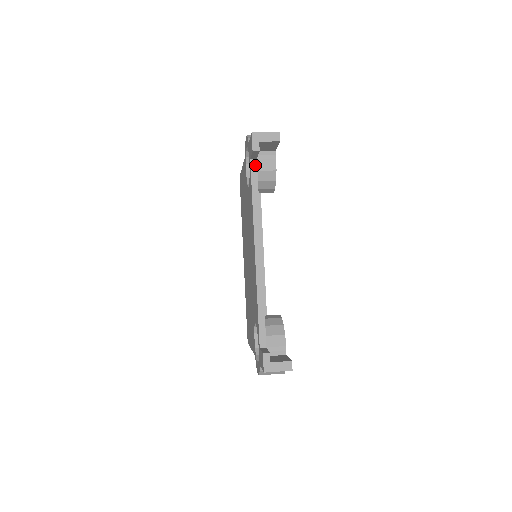
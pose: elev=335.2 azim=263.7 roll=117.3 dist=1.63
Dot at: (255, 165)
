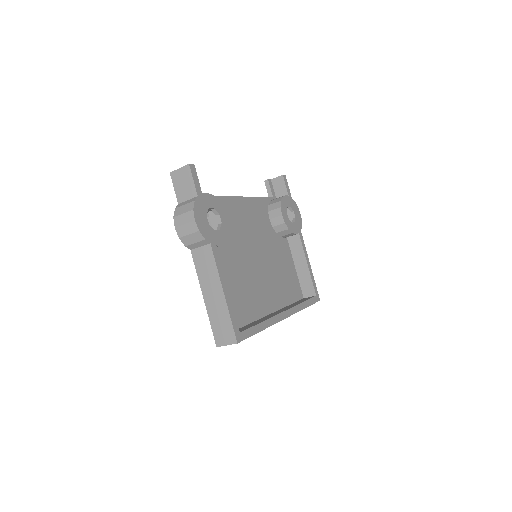
Dot at: (270, 198)
